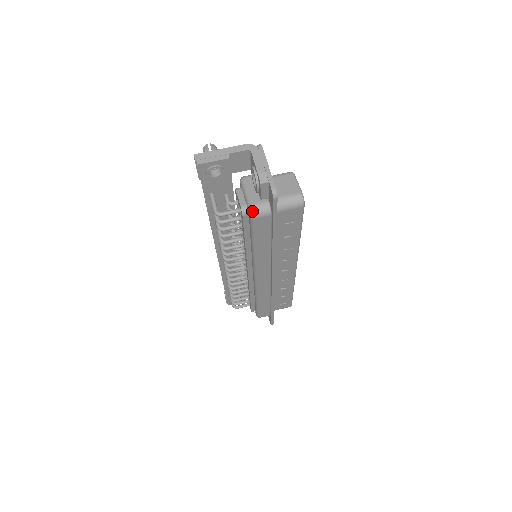
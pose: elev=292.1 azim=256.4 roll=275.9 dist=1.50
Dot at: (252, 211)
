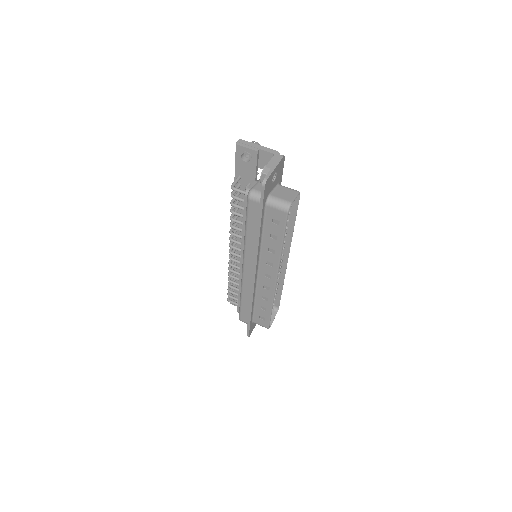
Dot at: (250, 192)
